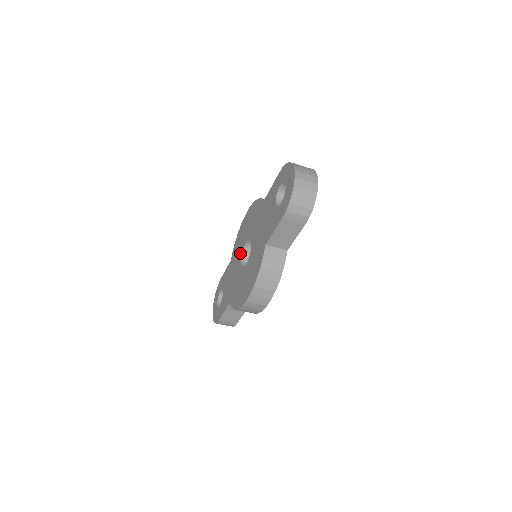
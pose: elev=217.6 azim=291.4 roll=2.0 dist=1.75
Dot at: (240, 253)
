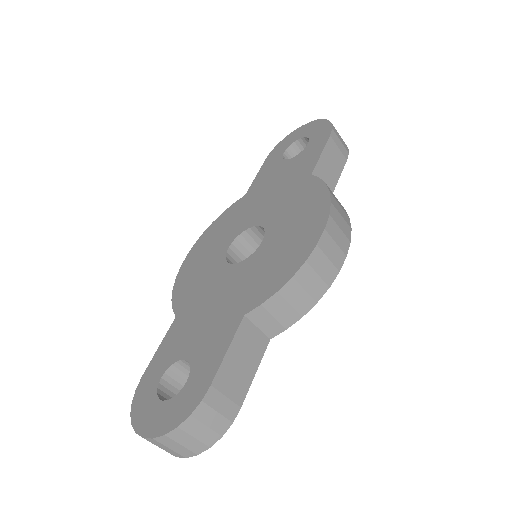
Dot at: (217, 269)
